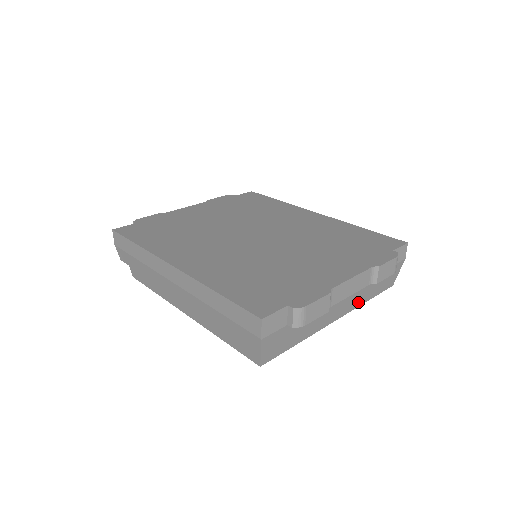
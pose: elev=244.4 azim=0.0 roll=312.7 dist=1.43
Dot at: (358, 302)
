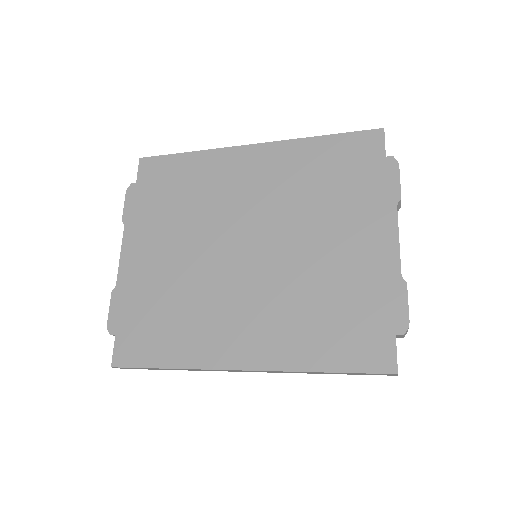
Dot at: occluded
